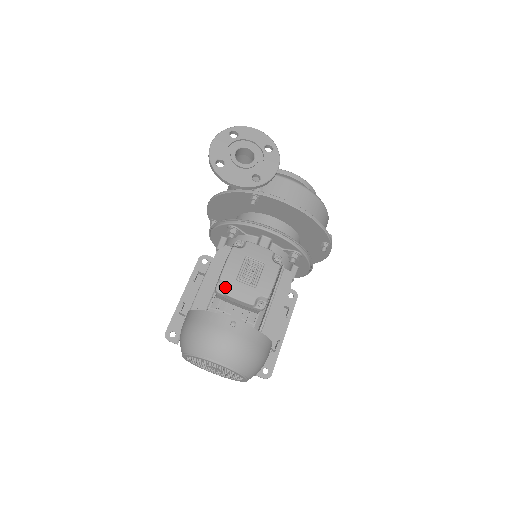
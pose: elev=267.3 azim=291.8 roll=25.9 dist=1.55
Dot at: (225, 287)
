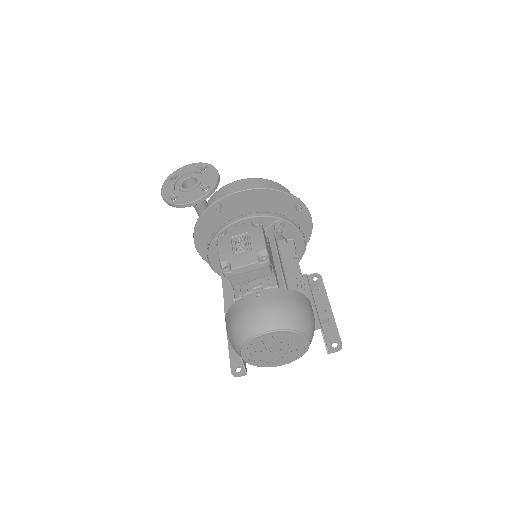
Dot at: (229, 266)
